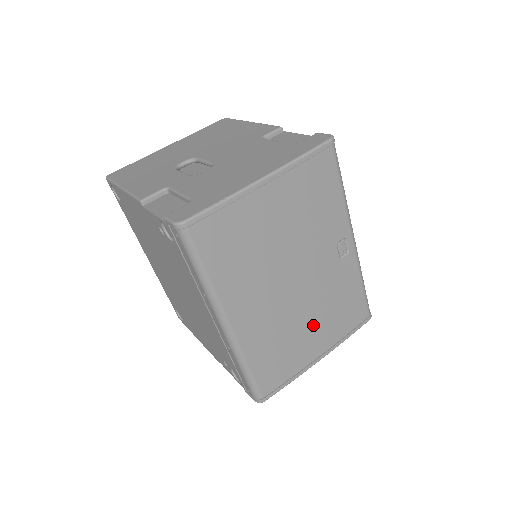
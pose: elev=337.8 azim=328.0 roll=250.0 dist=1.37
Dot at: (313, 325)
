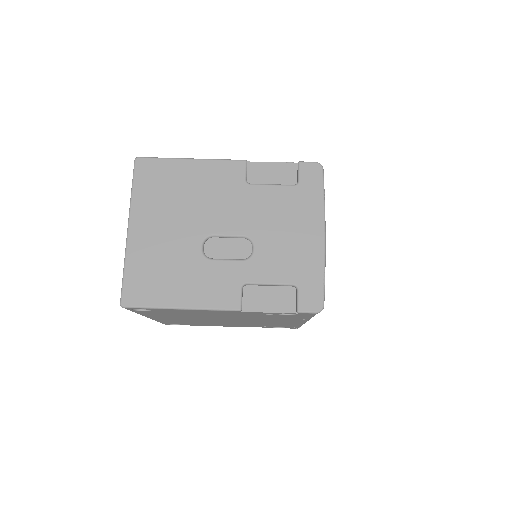
Dot at: occluded
